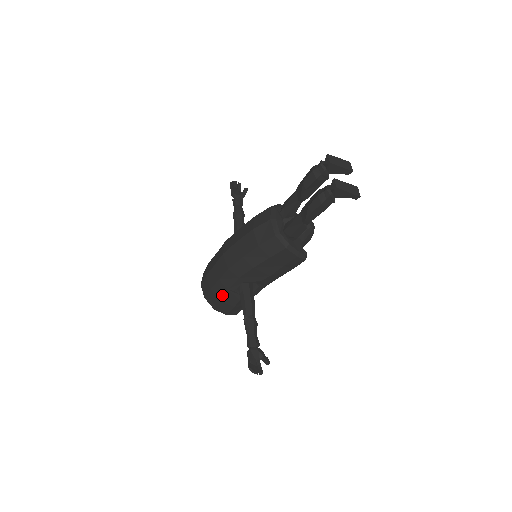
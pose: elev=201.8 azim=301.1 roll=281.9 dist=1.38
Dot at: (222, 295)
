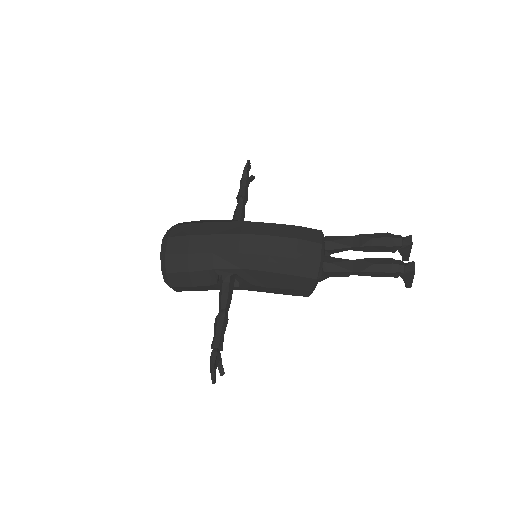
Dot at: (198, 269)
